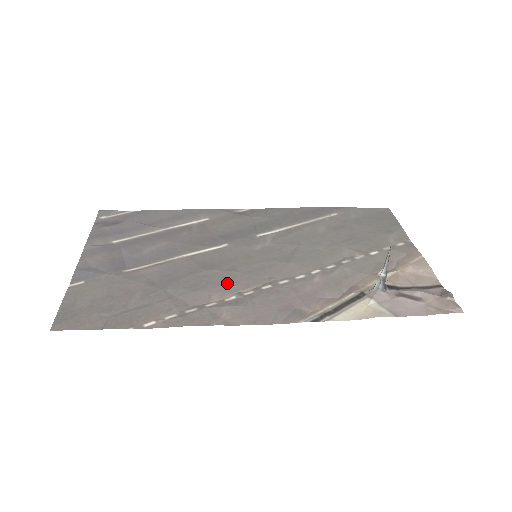
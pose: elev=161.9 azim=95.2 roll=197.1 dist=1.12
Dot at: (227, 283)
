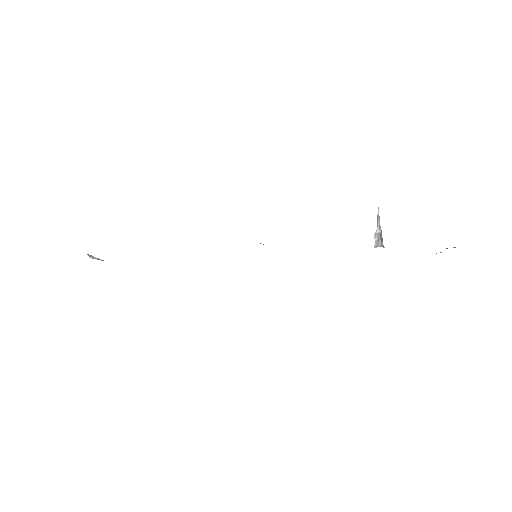
Dot at: occluded
